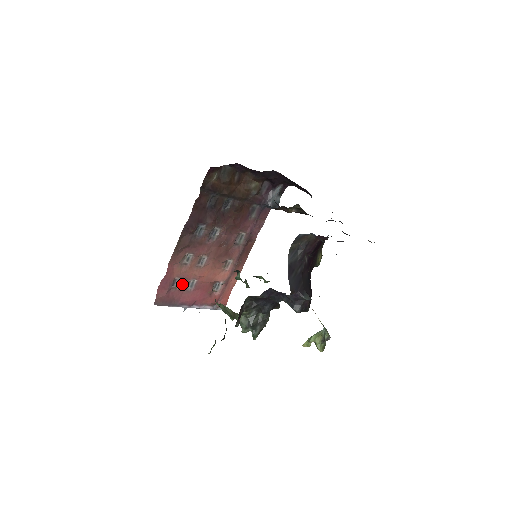
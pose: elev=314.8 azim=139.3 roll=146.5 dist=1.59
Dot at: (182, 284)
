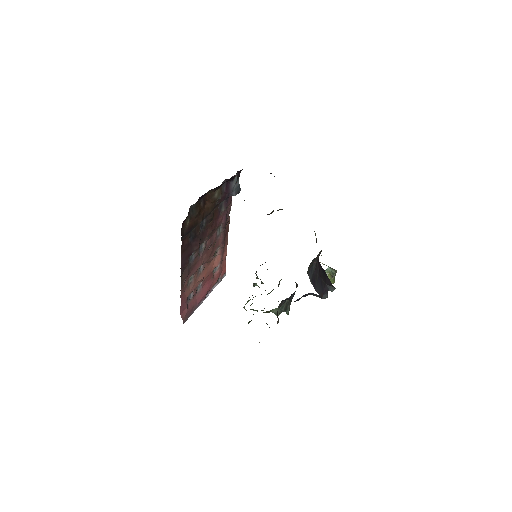
Dot at: (194, 294)
